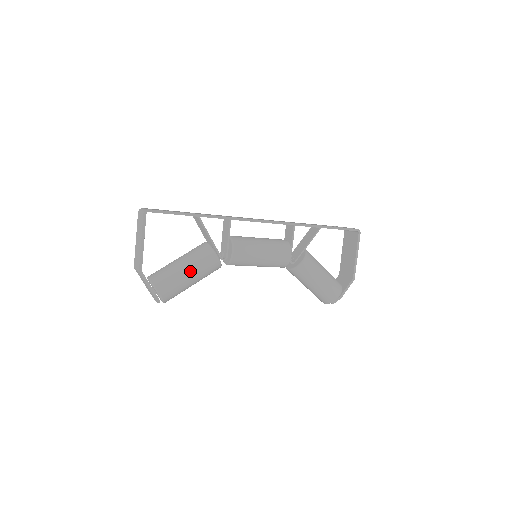
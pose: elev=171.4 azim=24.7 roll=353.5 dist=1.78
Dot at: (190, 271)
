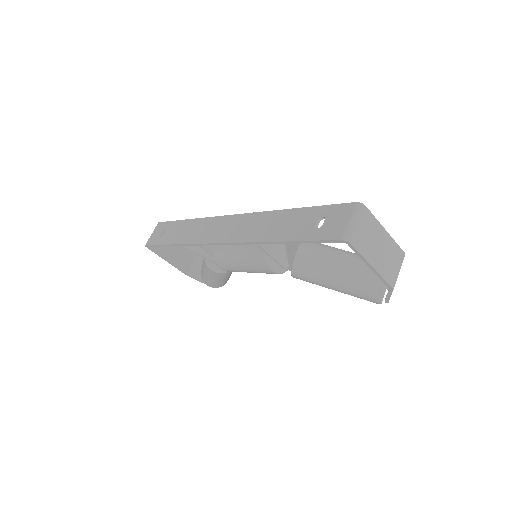
Dot at: (209, 277)
